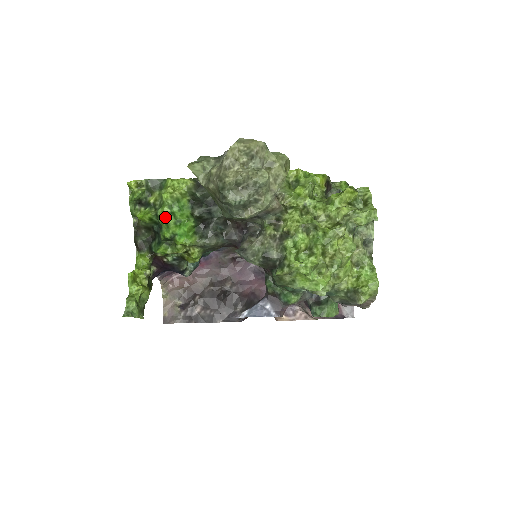
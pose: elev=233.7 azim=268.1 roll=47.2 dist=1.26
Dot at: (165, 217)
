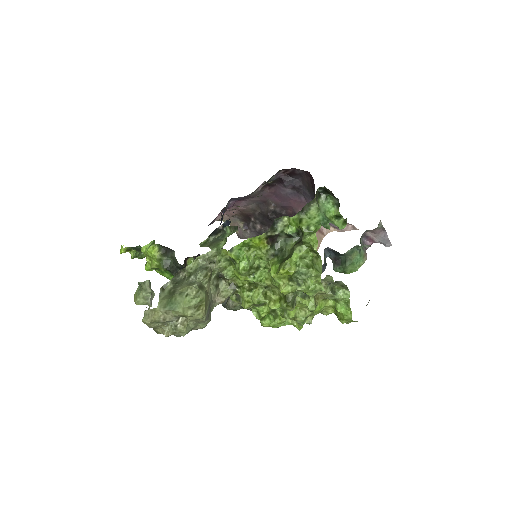
Dot at: (161, 274)
